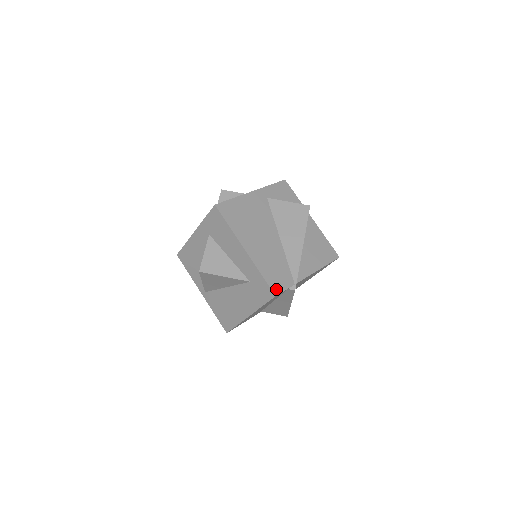
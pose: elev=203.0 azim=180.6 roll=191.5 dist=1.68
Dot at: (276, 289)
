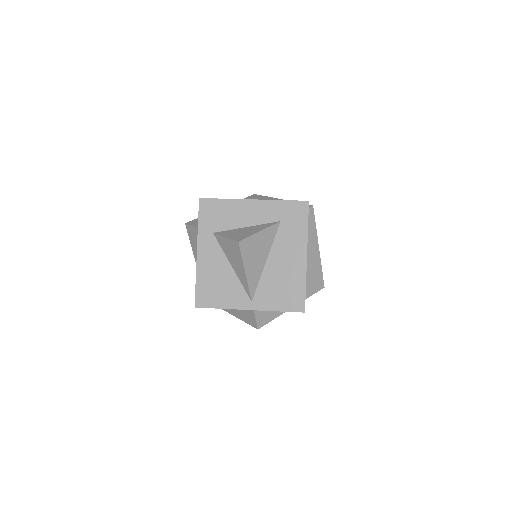
Dot at: (303, 201)
